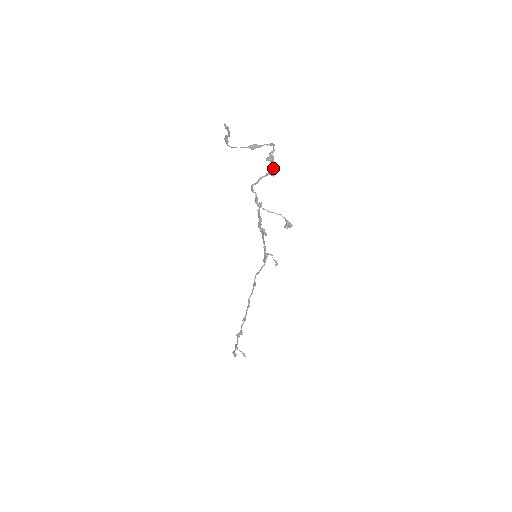
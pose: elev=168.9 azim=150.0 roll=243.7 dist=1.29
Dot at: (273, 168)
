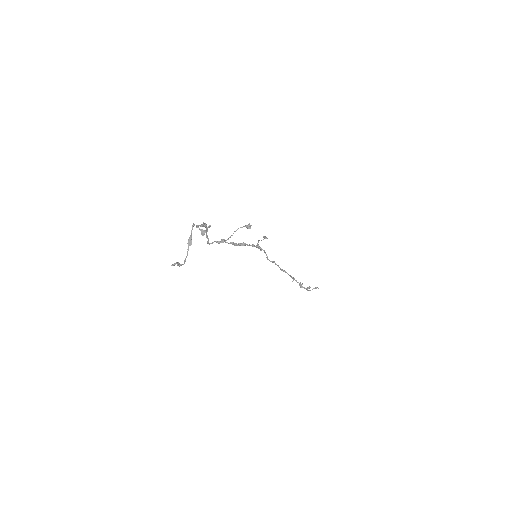
Dot at: (205, 225)
